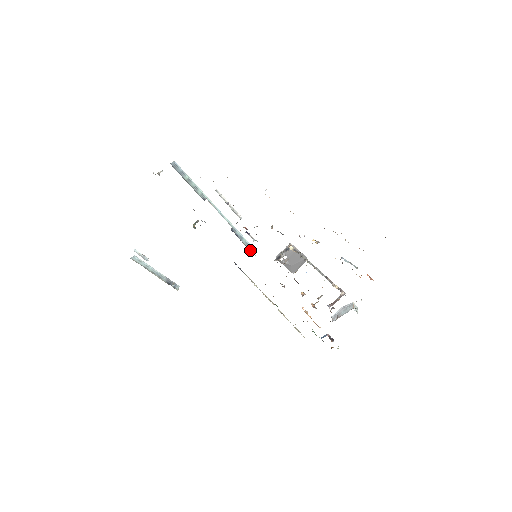
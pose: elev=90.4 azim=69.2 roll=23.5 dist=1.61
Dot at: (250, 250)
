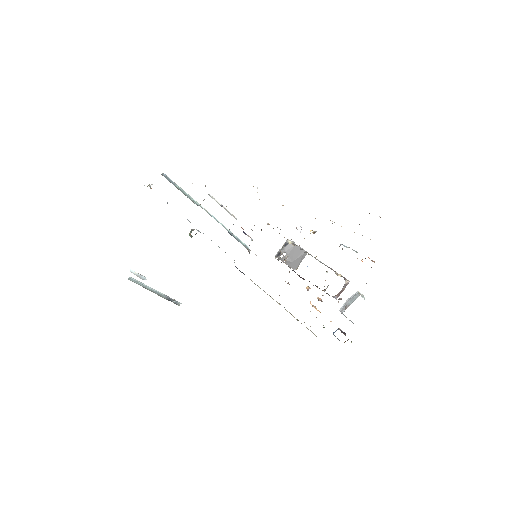
Dot at: (249, 251)
